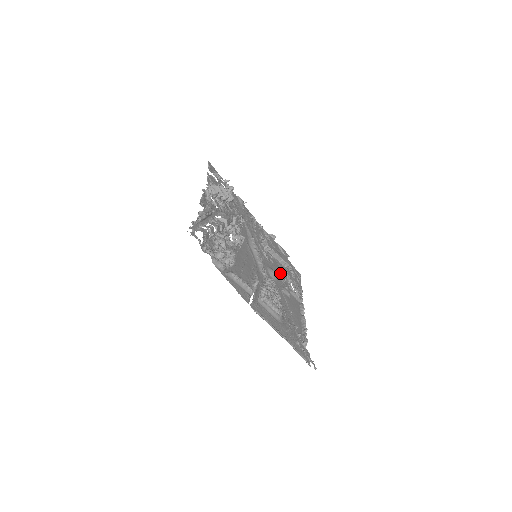
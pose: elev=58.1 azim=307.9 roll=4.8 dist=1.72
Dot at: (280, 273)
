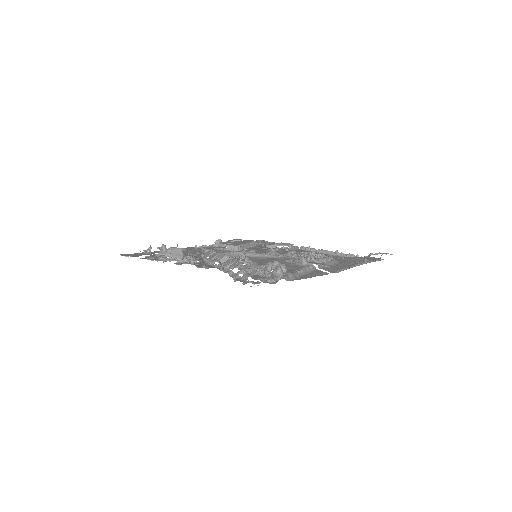
Dot at: occluded
